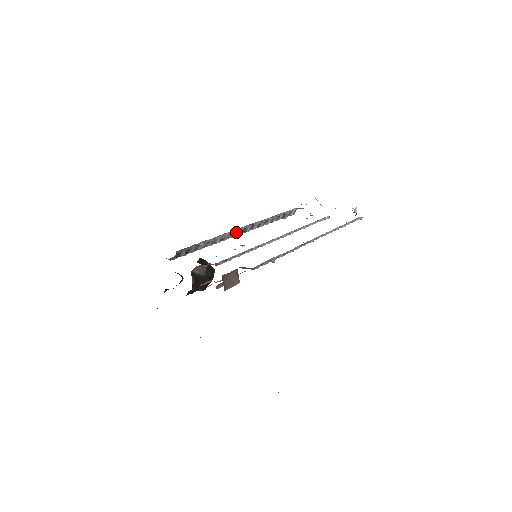
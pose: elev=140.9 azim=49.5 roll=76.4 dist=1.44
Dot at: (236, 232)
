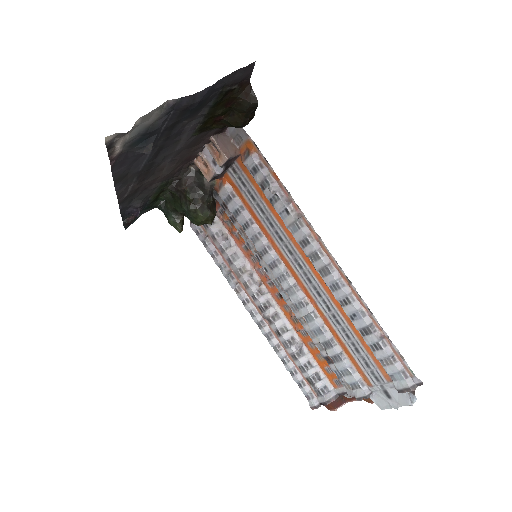
Dot at: (259, 287)
